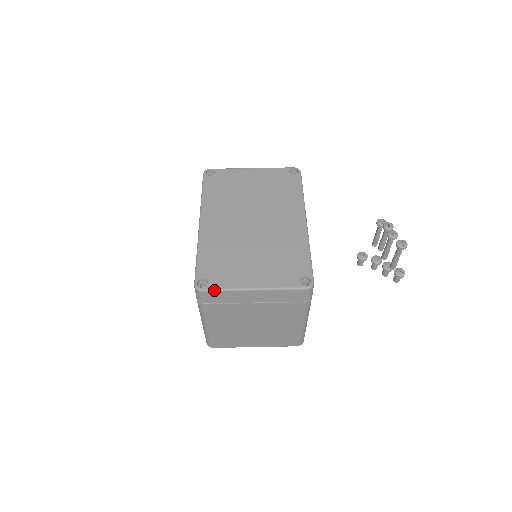
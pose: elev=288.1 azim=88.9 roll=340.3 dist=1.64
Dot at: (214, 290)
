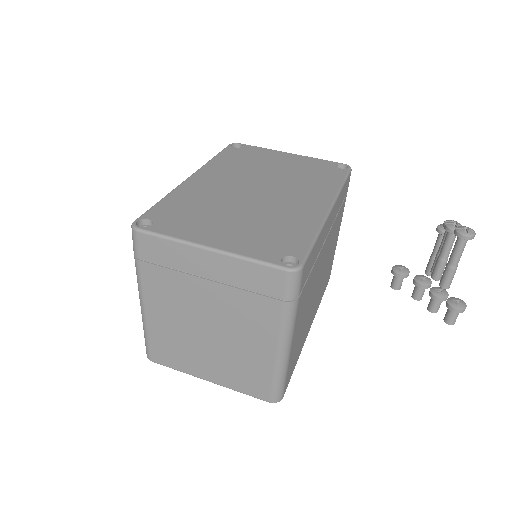
Dot at: (153, 233)
